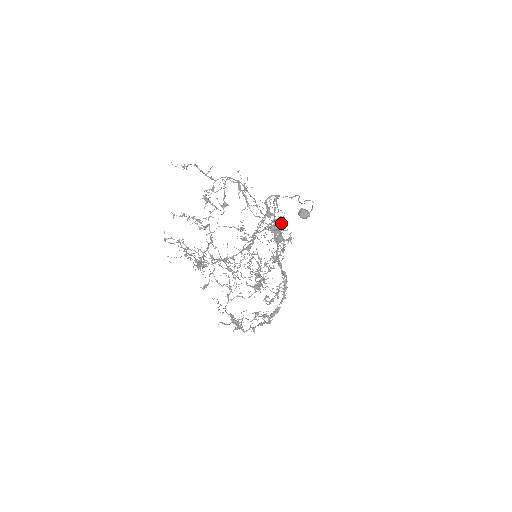
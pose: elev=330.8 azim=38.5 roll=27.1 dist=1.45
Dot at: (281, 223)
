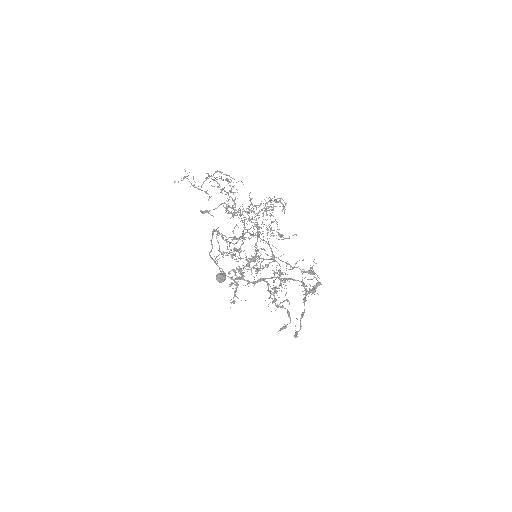
Dot at: occluded
